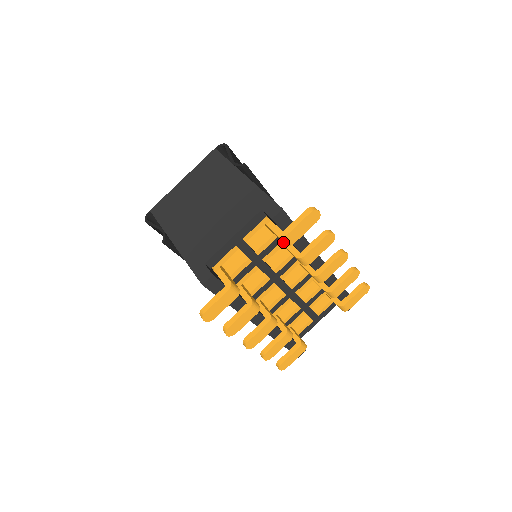
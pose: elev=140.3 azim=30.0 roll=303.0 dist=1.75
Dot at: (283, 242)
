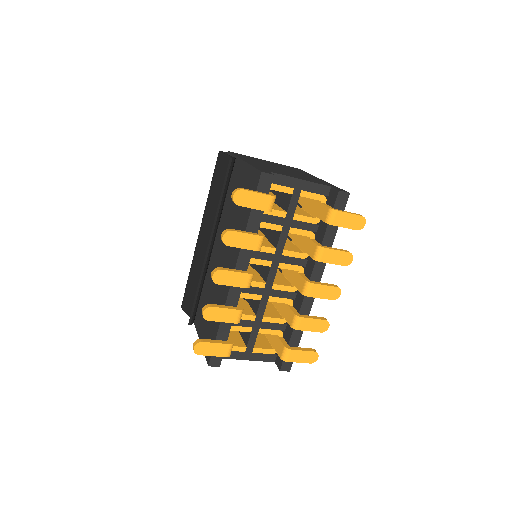
Dot at: (327, 217)
